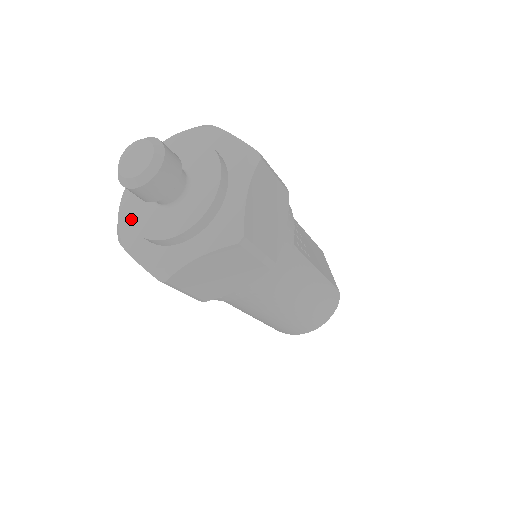
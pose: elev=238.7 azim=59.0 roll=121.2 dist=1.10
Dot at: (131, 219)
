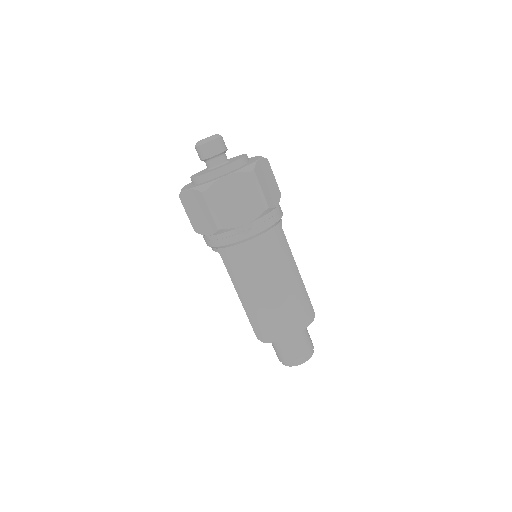
Dot at: occluded
